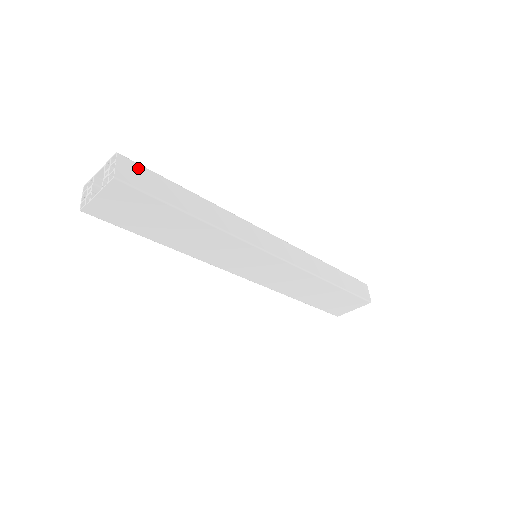
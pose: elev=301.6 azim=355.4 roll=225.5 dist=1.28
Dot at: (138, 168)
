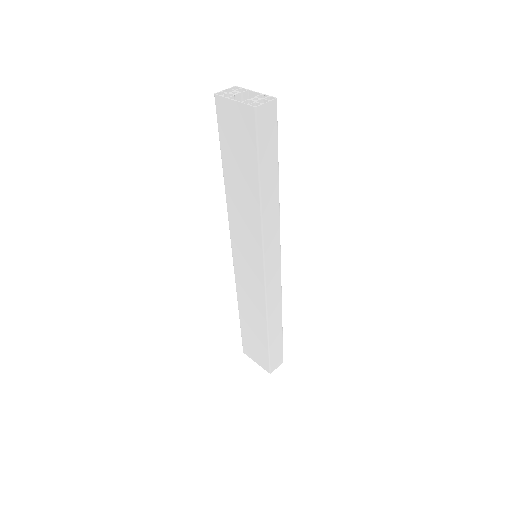
Dot at: (274, 122)
